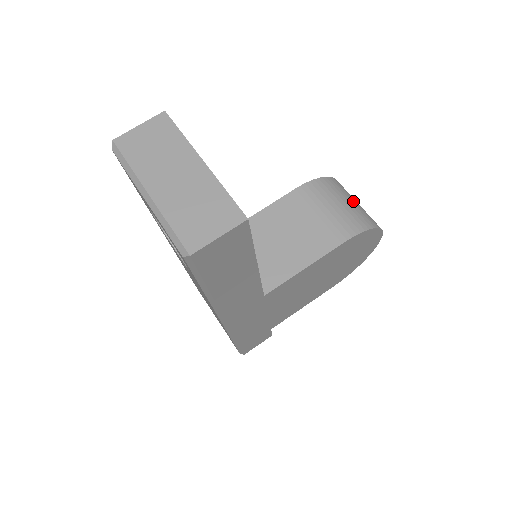
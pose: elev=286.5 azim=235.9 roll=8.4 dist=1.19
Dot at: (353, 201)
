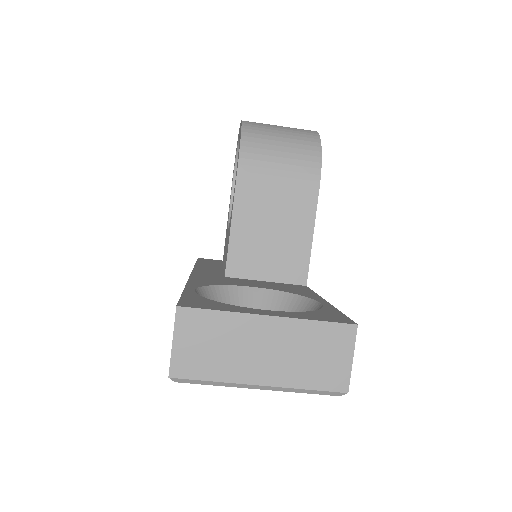
Dot at: (280, 134)
